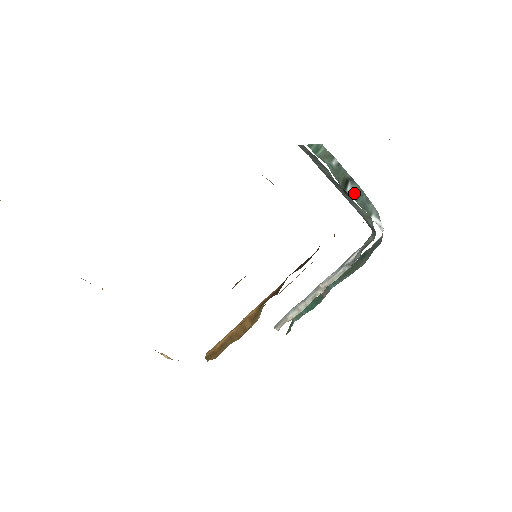
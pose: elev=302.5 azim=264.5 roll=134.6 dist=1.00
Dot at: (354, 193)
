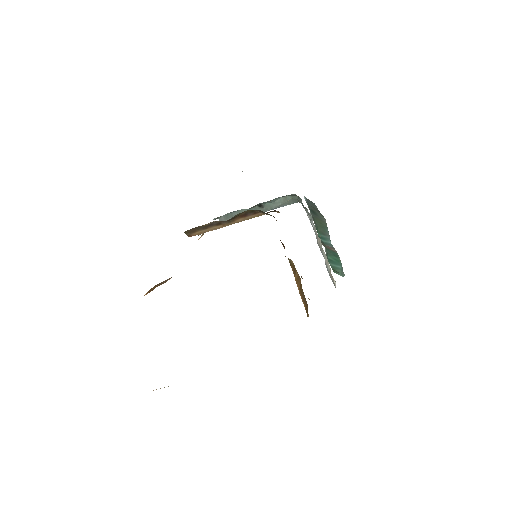
Dot at: occluded
